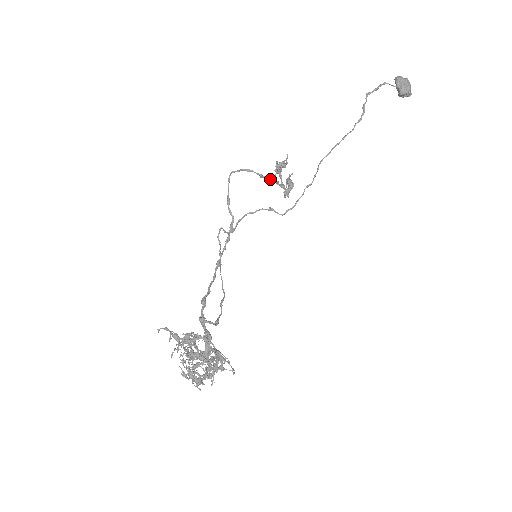
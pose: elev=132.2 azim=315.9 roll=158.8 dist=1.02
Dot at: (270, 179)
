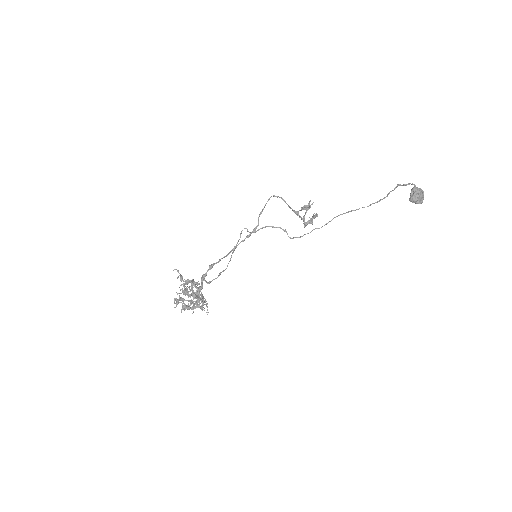
Dot at: (294, 212)
